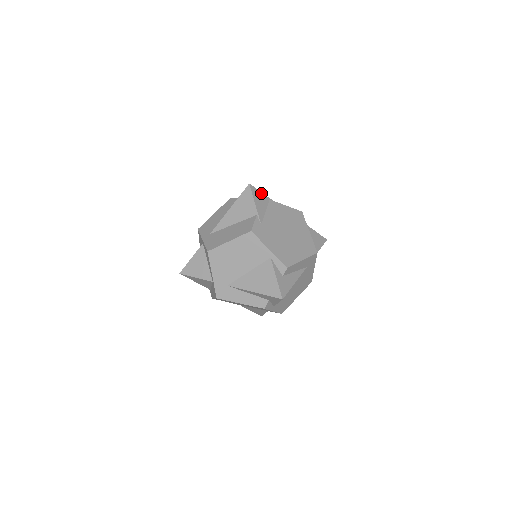
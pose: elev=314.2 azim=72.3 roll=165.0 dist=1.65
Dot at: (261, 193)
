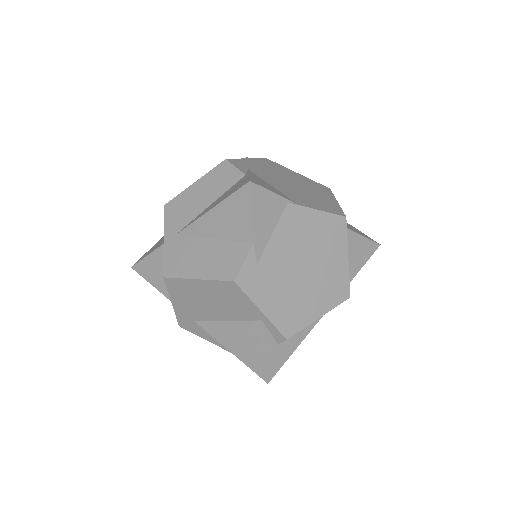
Dot at: (272, 194)
